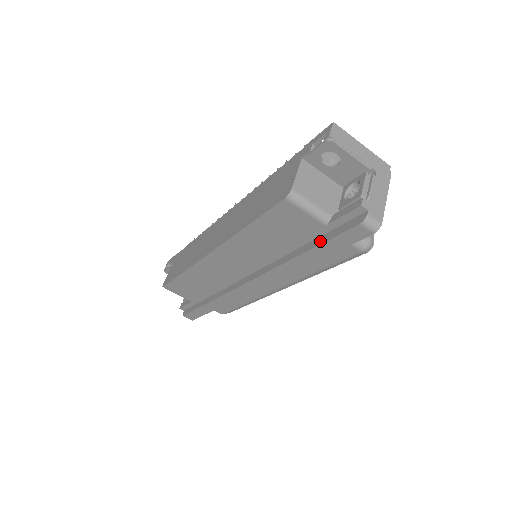
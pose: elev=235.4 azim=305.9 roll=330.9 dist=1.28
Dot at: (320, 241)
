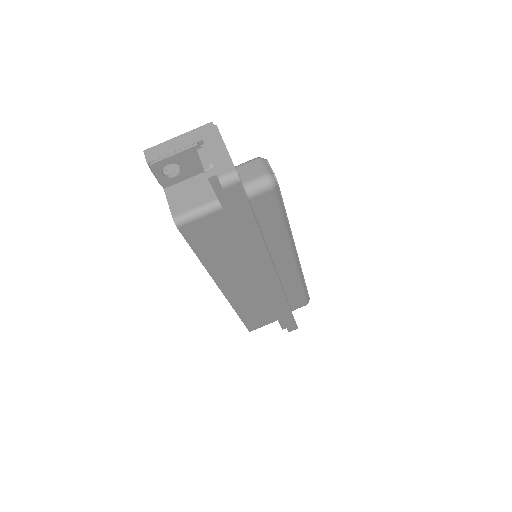
Dot at: occluded
